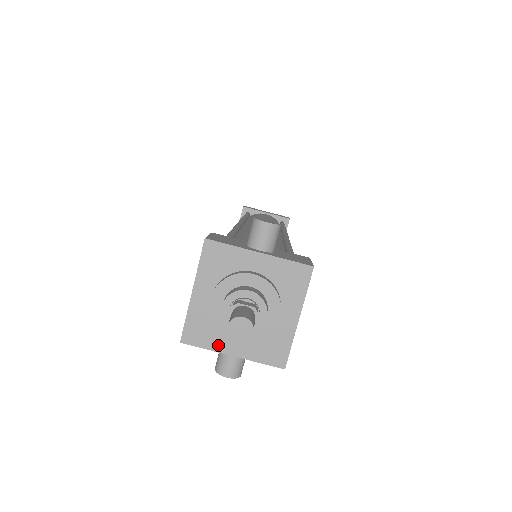
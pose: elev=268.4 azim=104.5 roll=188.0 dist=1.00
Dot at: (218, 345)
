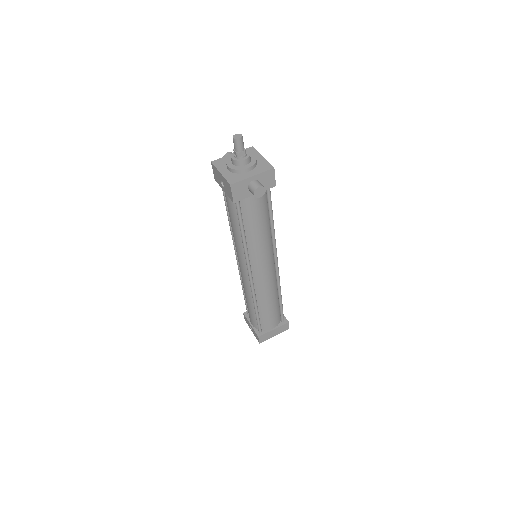
Dot at: (244, 177)
